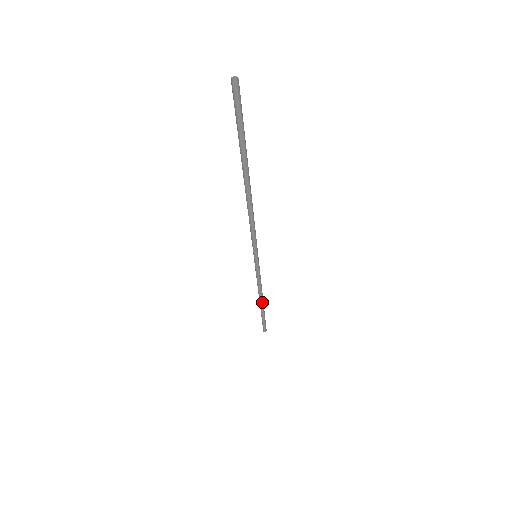
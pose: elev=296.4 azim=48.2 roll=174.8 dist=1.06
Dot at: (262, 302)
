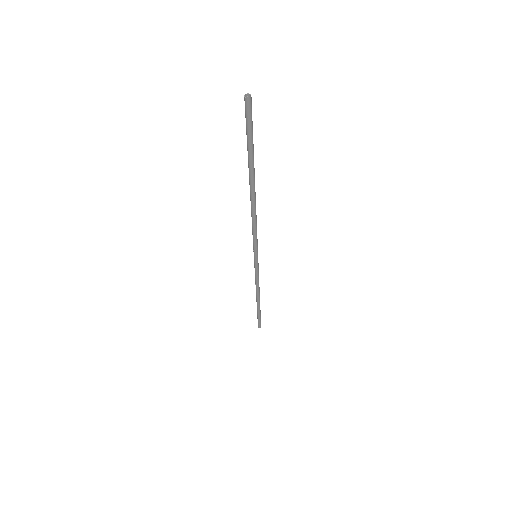
Dot at: (258, 299)
